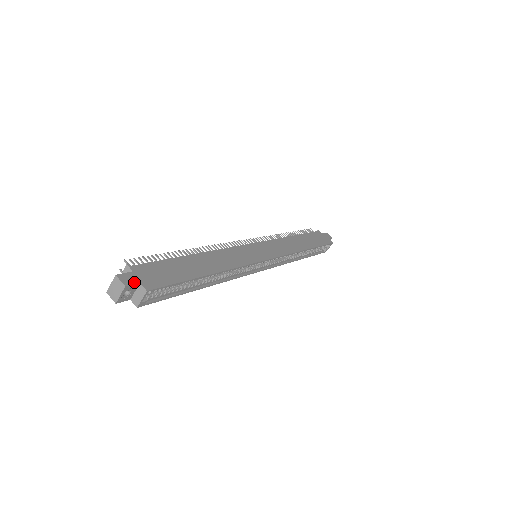
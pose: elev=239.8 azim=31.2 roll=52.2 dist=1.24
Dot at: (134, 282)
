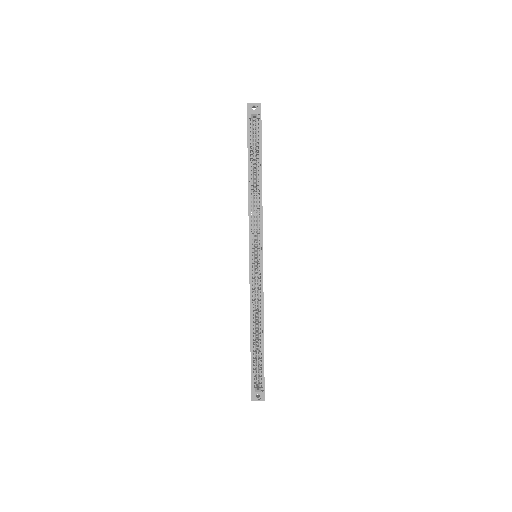
Dot at: occluded
